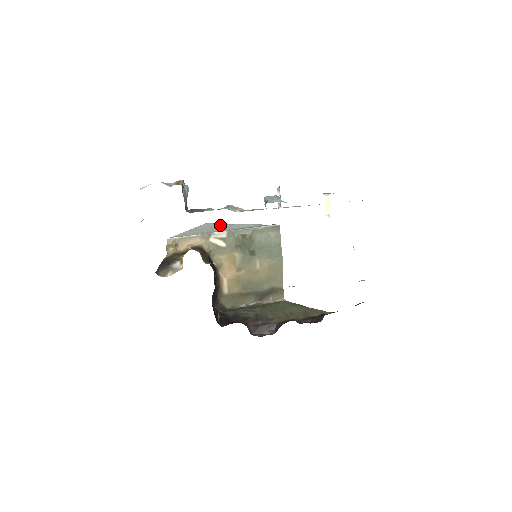
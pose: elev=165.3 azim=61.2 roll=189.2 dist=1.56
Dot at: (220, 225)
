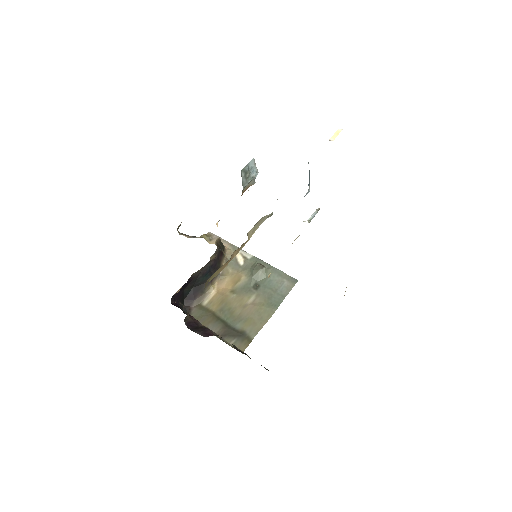
Dot at: occluded
